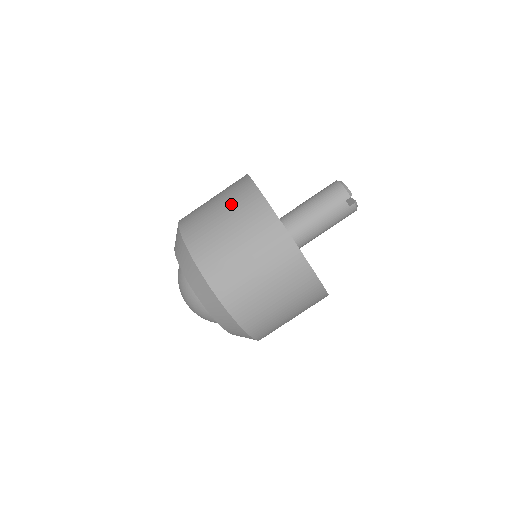
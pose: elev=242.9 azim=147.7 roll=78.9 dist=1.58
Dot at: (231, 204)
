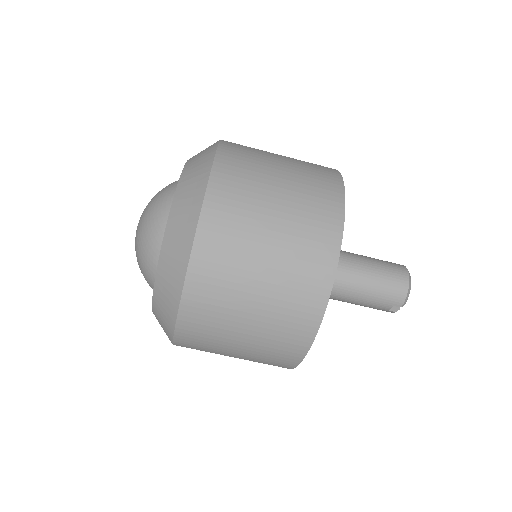
Dot at: (294, 236)
